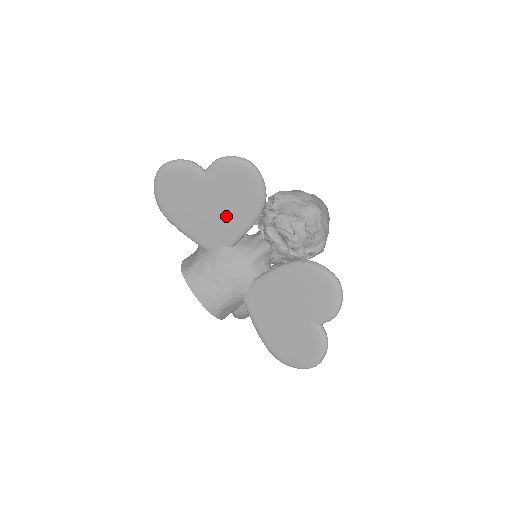
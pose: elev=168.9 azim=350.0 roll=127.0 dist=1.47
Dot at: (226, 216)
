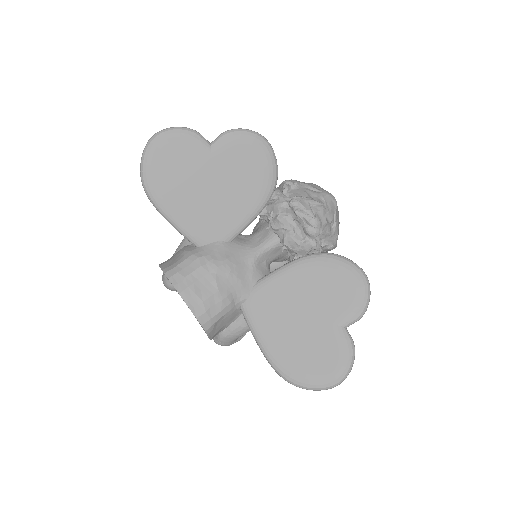
Dot at: (229, 201)
